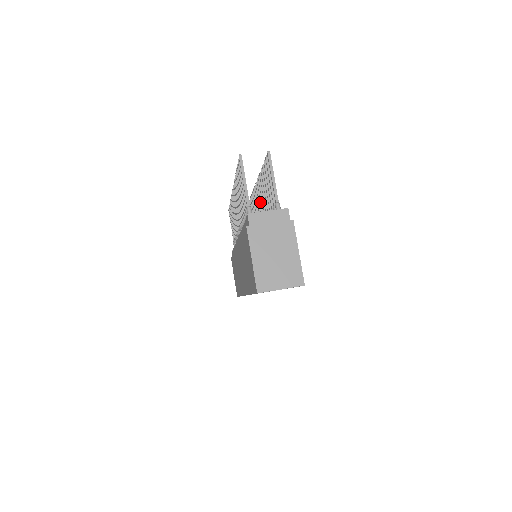
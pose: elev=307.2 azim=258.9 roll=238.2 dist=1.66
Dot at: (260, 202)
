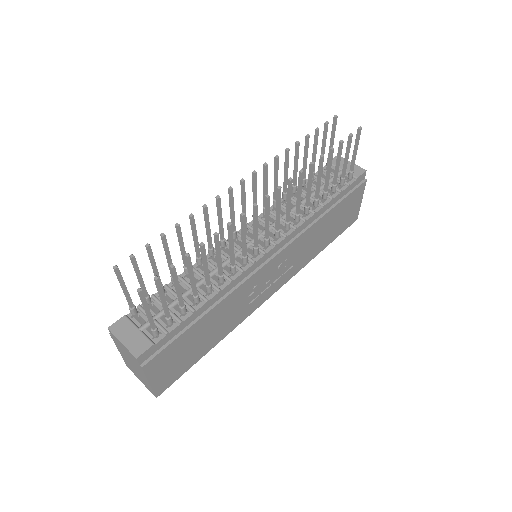
Dot at: (242, 236)
